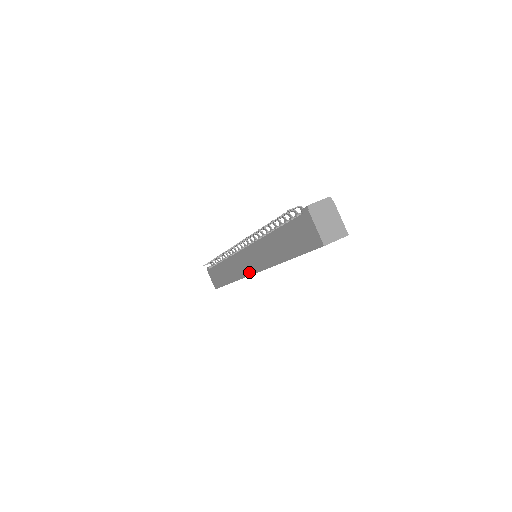
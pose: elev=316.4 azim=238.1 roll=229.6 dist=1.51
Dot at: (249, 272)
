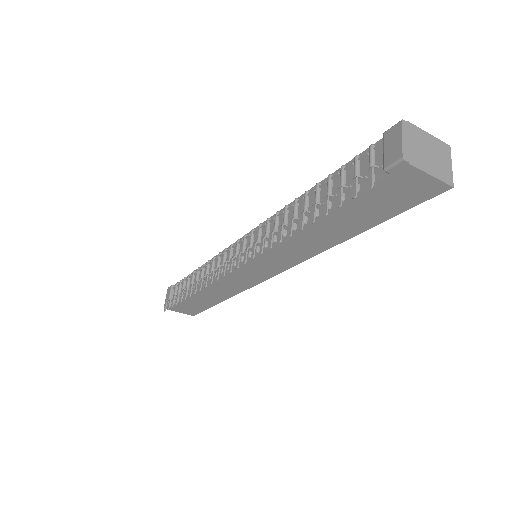
Dot at: (264, 278)
